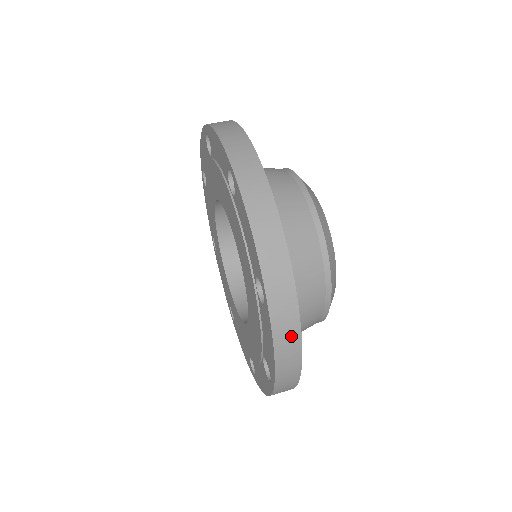
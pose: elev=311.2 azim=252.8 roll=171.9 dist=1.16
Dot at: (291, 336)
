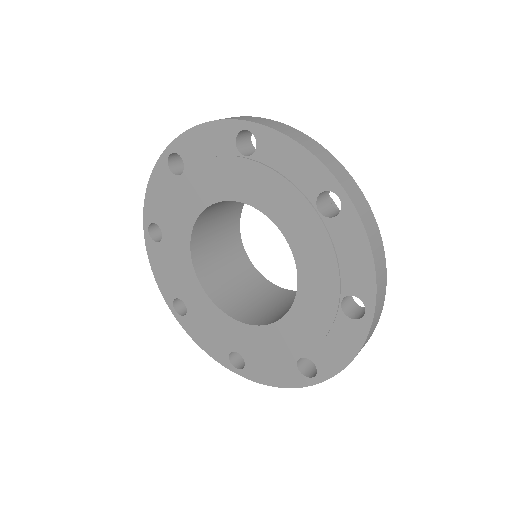
Dot at: (293, 132)
